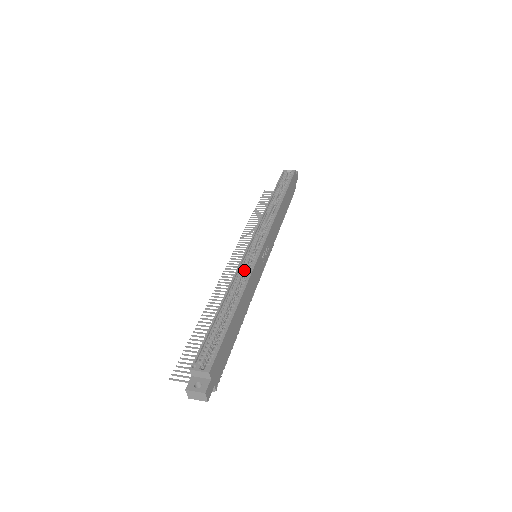
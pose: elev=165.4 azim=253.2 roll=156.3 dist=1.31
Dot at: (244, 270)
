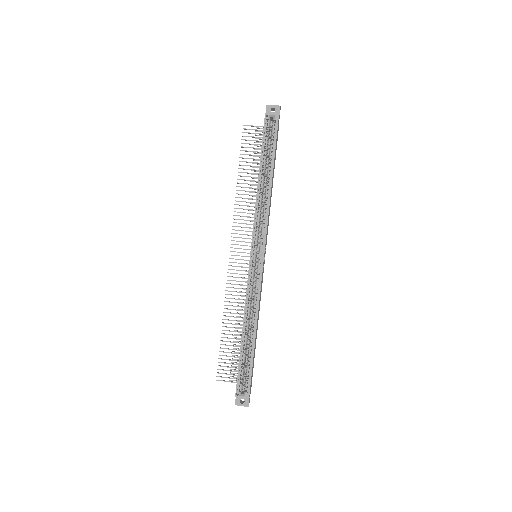
Dot at: (252, 290)
